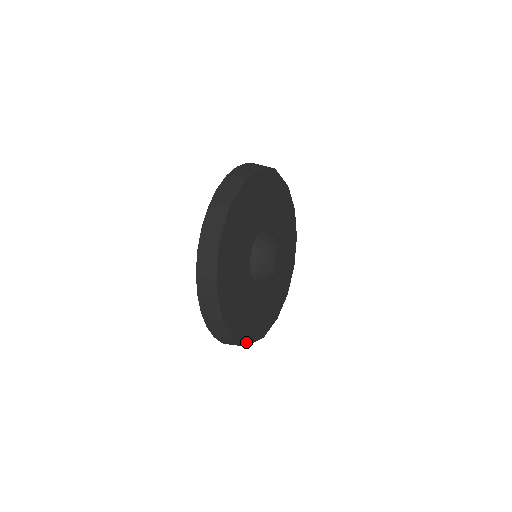
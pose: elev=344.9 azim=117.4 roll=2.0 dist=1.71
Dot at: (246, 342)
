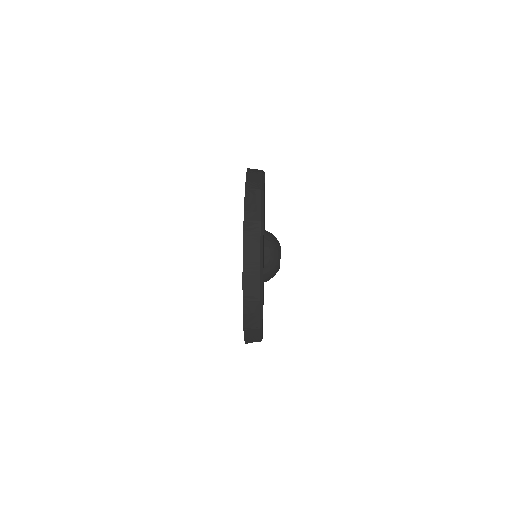
Dot at: (262, 320)
